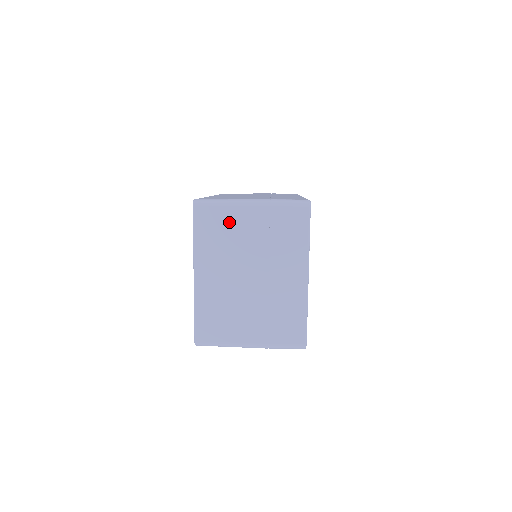
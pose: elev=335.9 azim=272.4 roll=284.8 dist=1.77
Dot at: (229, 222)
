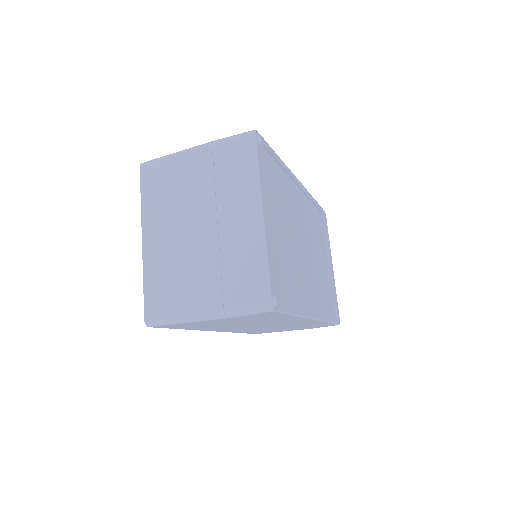
Dot at: (173, 174)
